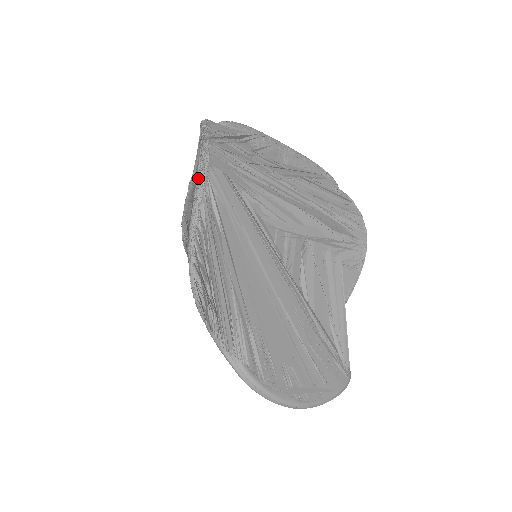
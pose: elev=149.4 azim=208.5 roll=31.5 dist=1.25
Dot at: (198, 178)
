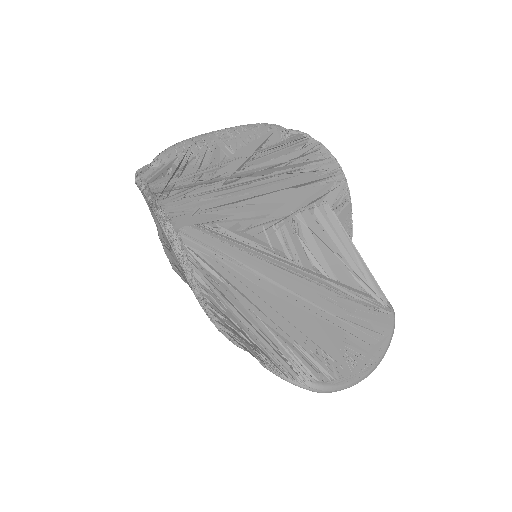
Dot at: (174, 251)
